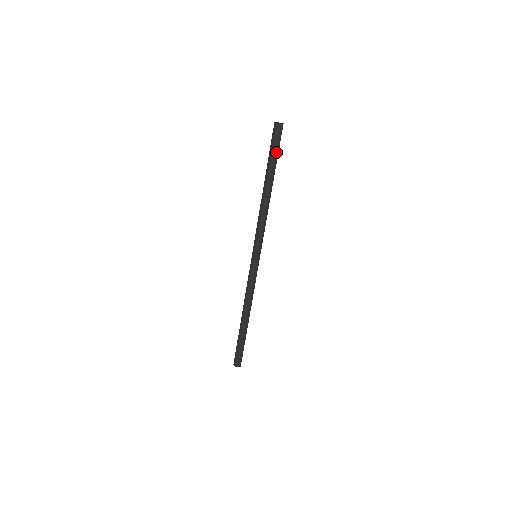
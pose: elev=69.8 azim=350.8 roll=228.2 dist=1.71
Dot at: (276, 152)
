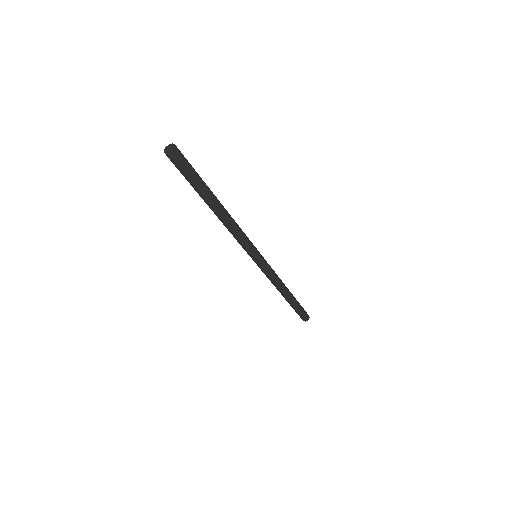
Dot at: (193, 179)
